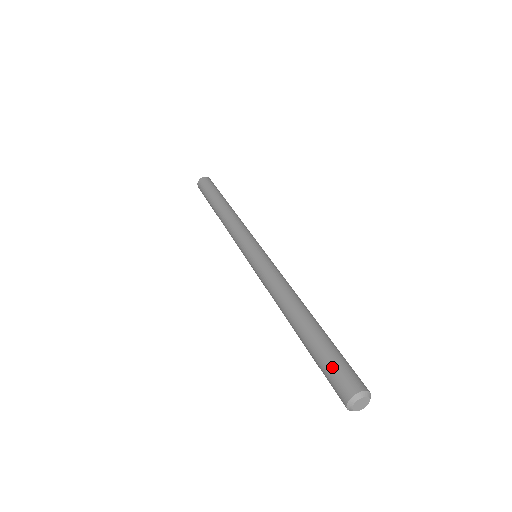
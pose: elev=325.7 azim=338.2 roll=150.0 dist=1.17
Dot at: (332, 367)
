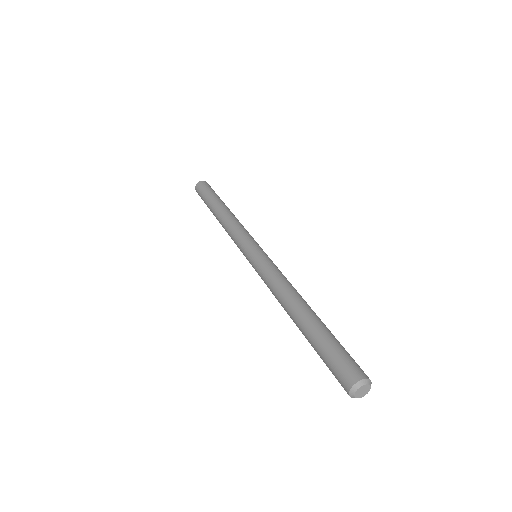
Dot at: (335, 357)
